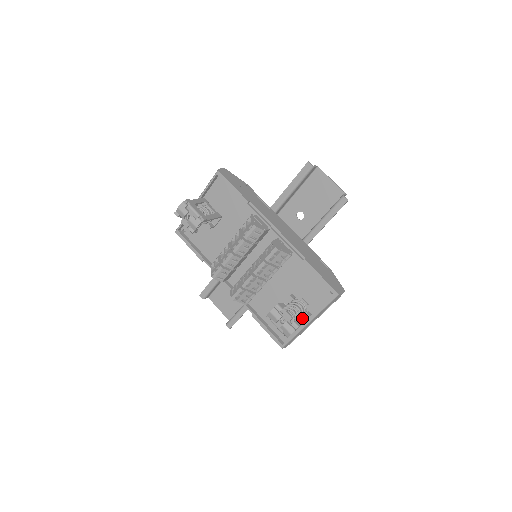
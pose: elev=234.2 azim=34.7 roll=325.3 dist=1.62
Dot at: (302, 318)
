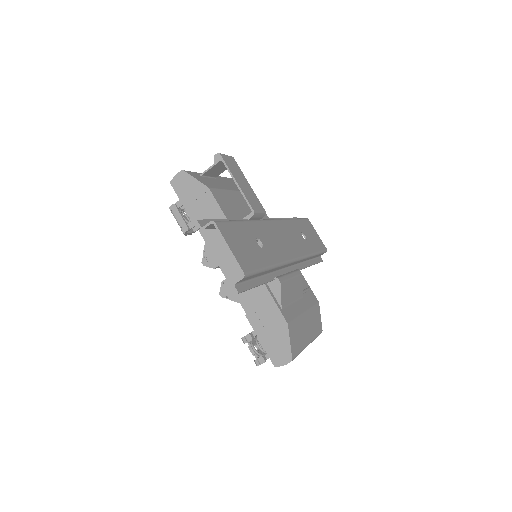
Dot at: occluded
